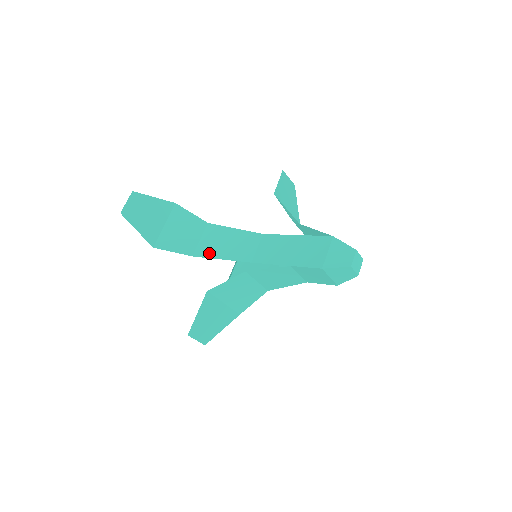
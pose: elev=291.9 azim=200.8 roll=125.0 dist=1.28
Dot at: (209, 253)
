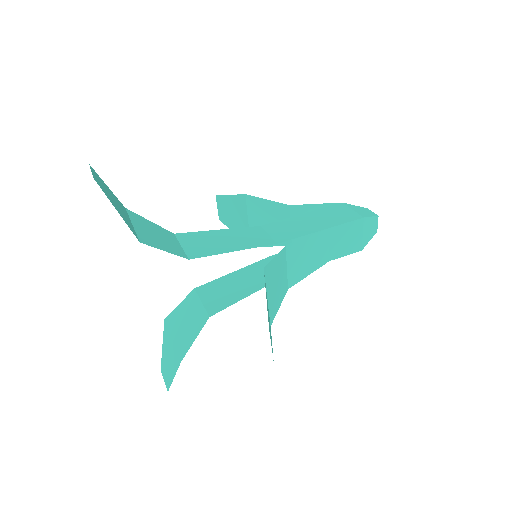
Dot at: (212, 251)
